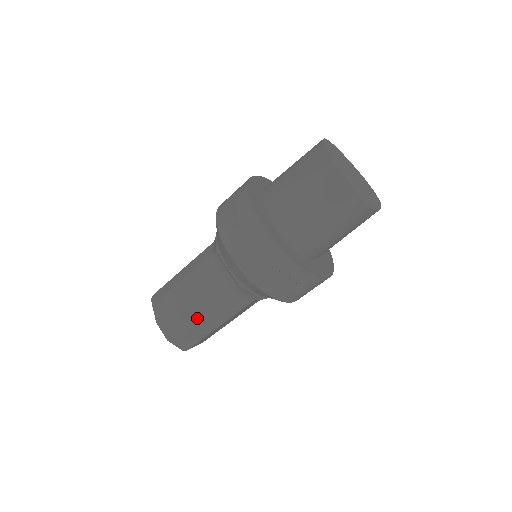
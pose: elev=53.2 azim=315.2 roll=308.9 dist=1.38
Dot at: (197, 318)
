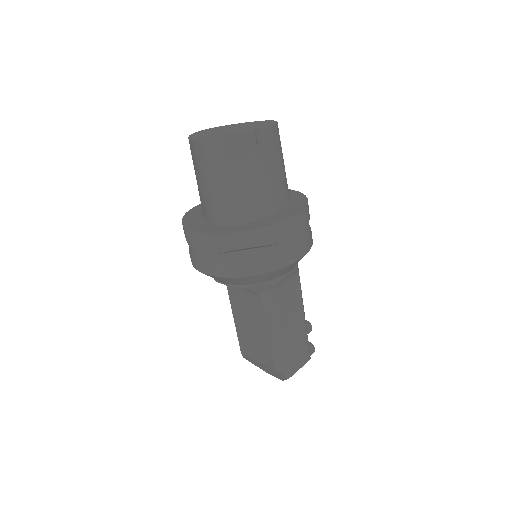
Dot at: (264, 343)
